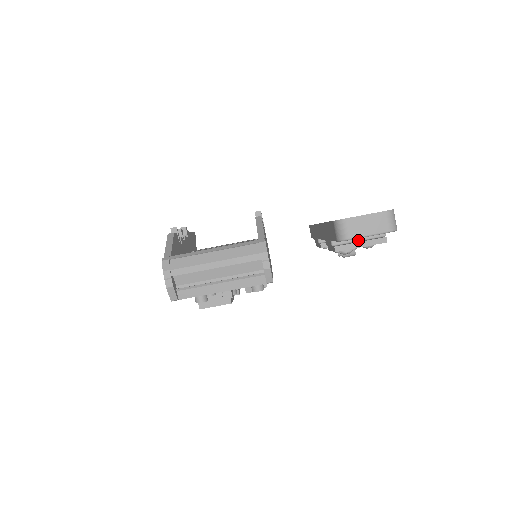
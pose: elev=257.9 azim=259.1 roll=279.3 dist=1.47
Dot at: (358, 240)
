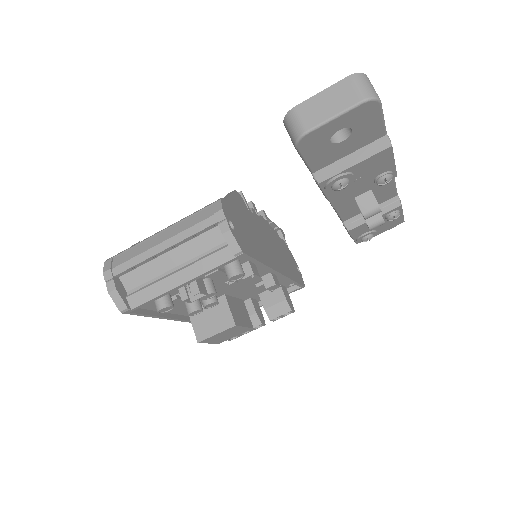
Dot at: (350, 160)
